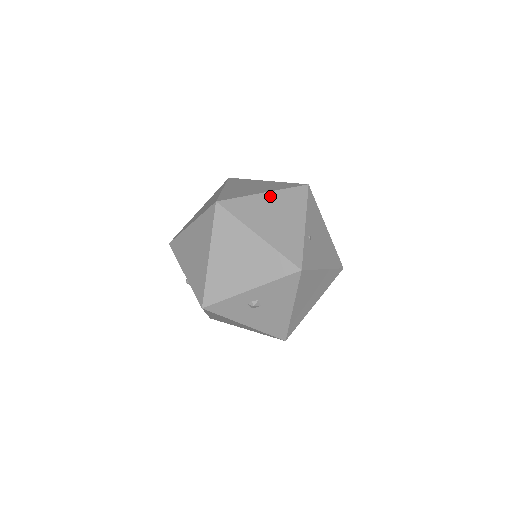
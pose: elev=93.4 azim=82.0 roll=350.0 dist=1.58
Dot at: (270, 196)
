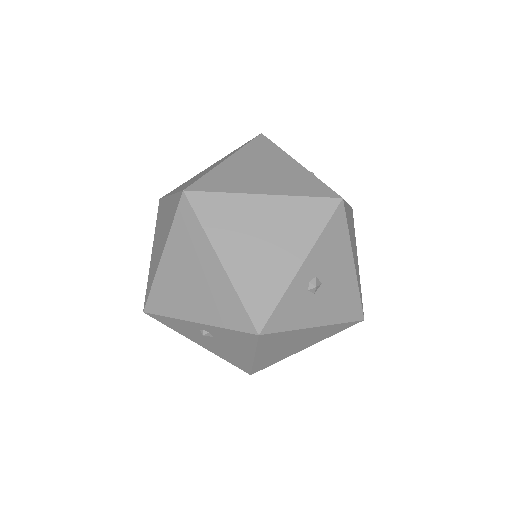
Dot at: (236, 158)
